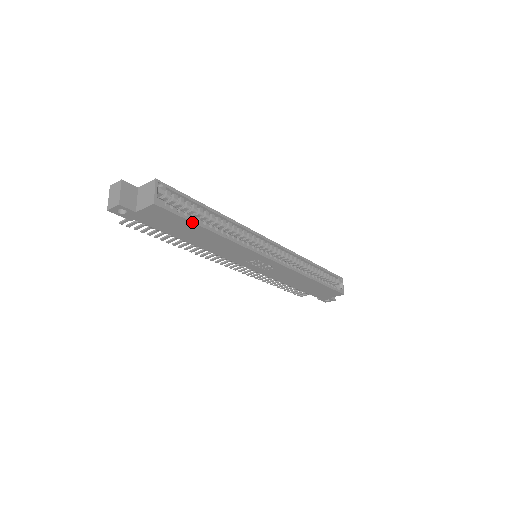
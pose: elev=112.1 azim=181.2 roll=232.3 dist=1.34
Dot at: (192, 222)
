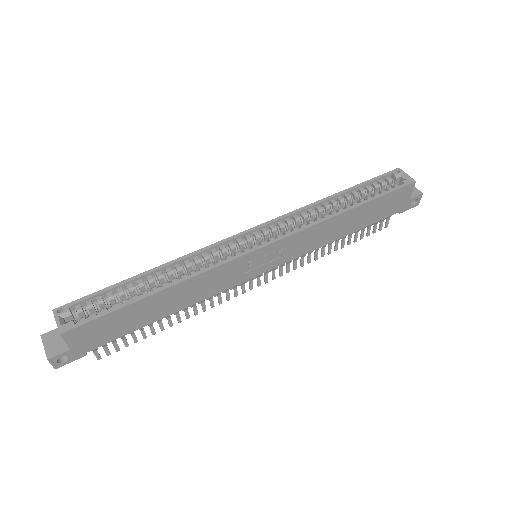
Dot at: (119, 309)
